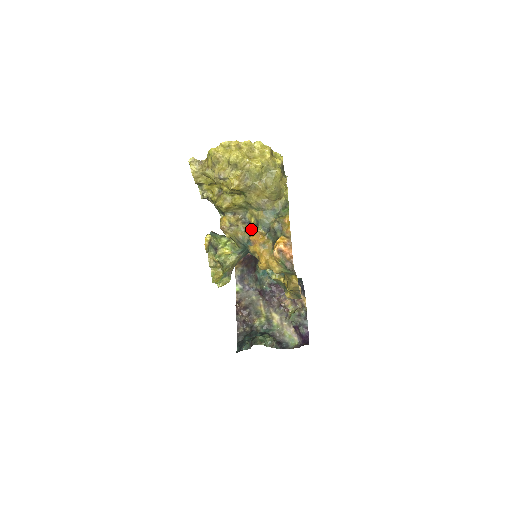
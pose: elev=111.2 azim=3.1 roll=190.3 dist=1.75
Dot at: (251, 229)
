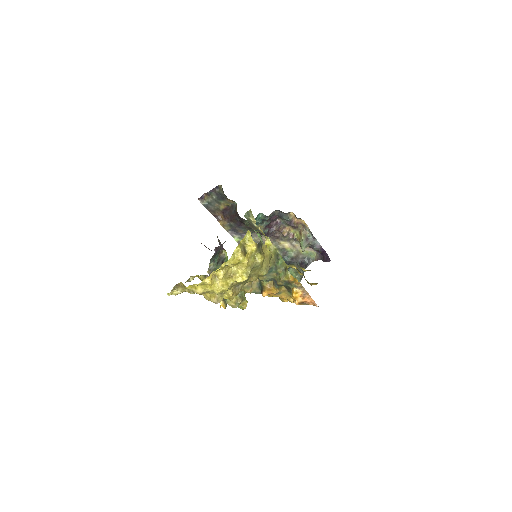
Dot at: occluded
